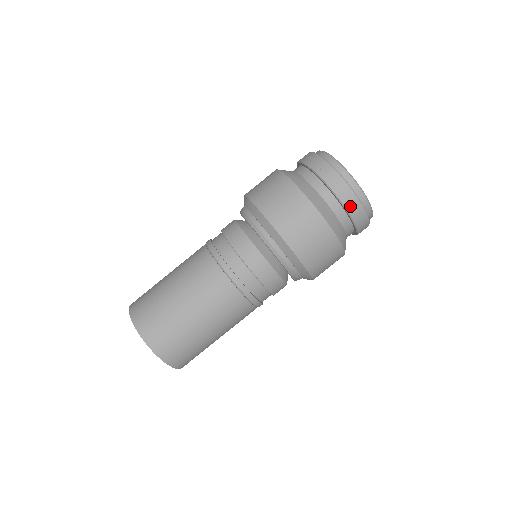
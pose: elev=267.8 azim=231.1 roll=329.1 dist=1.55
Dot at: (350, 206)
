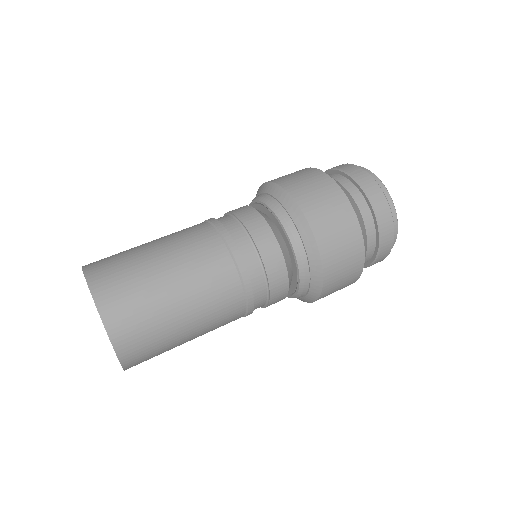
Dot at: (376, 202)
